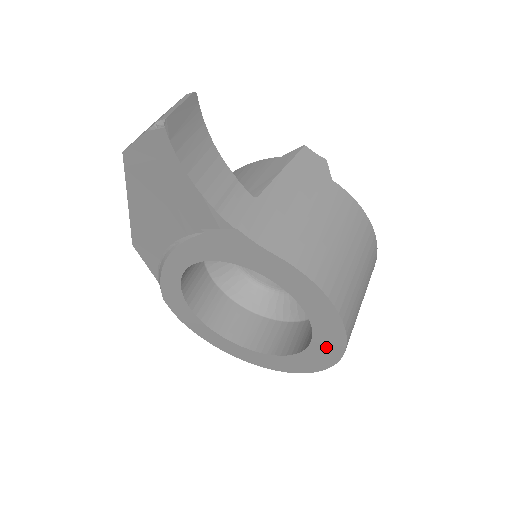
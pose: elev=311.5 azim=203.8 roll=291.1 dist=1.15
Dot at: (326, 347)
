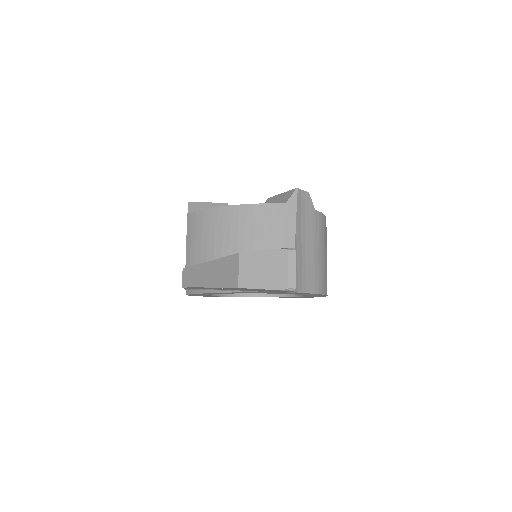
Dot at: occluded
